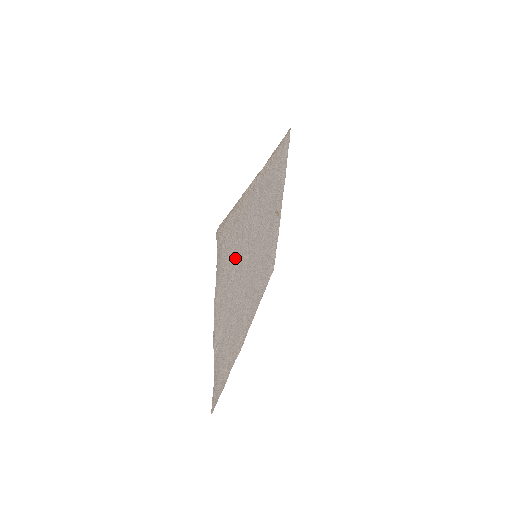
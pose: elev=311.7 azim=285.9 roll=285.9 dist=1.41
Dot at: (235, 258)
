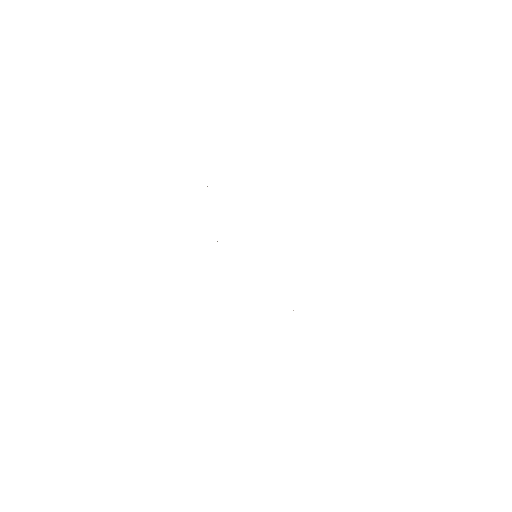
Dot at: occluded
